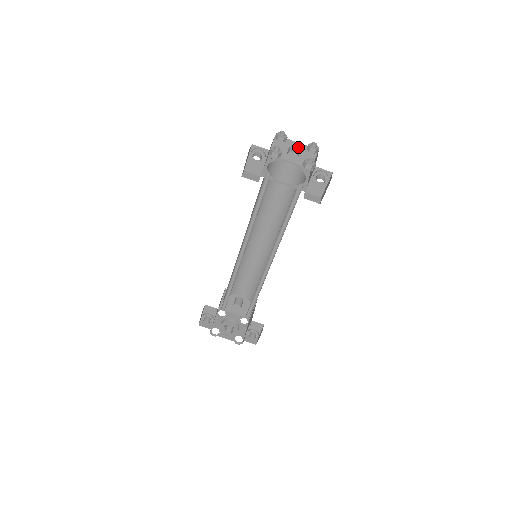
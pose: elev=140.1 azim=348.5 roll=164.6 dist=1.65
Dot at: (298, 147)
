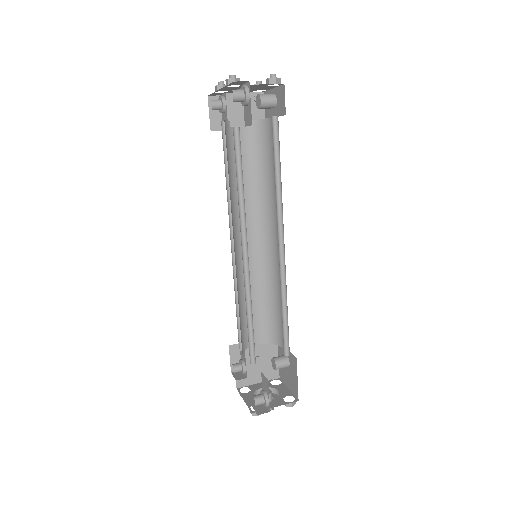
Dot at: (275, 94)
